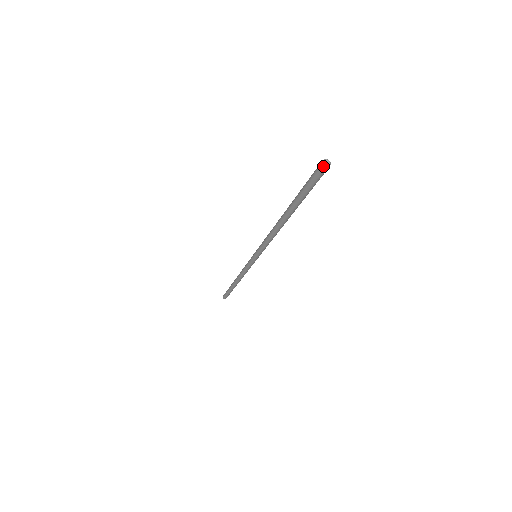
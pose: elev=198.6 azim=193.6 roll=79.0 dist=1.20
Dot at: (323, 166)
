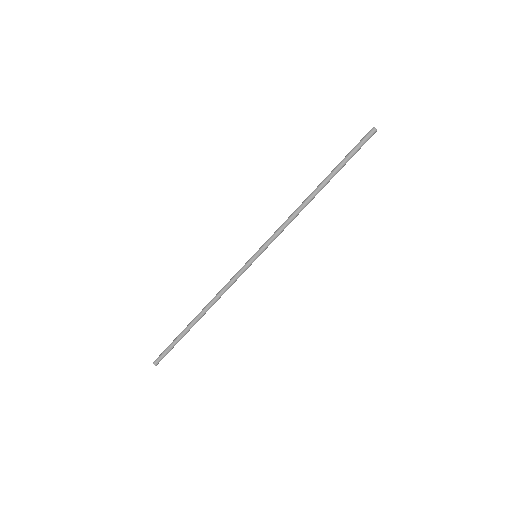
Dot at: (372, 128)
